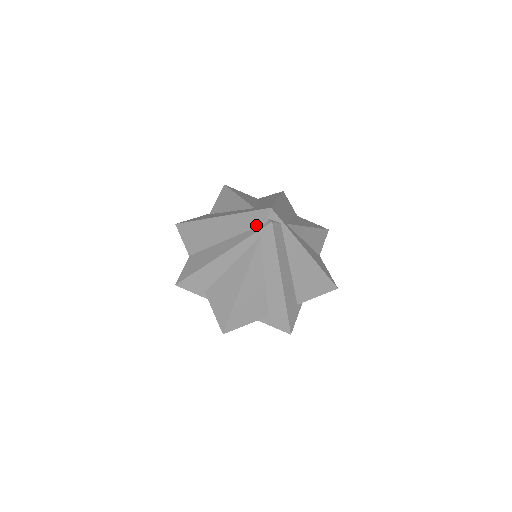
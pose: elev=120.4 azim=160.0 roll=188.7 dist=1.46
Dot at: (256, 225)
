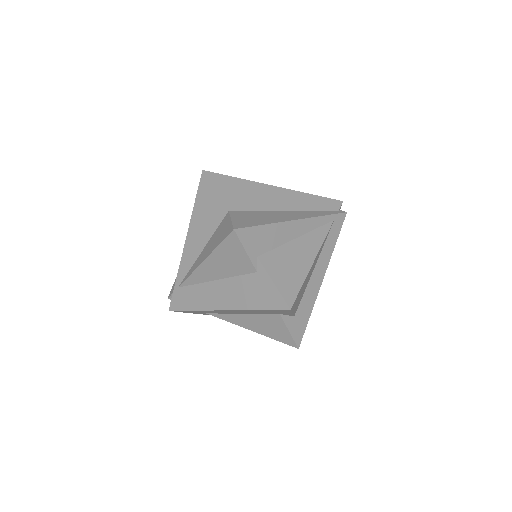
Dot at: (328, 209)
